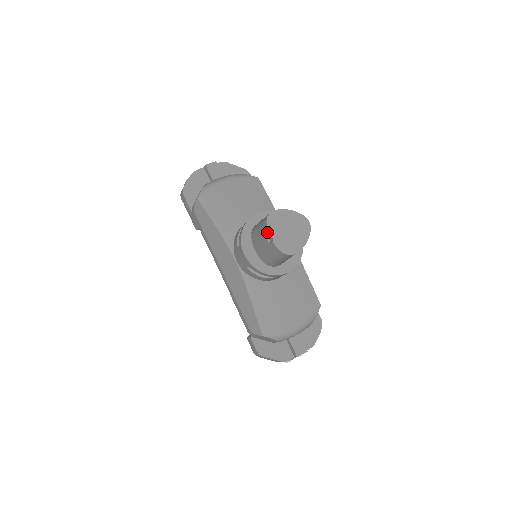
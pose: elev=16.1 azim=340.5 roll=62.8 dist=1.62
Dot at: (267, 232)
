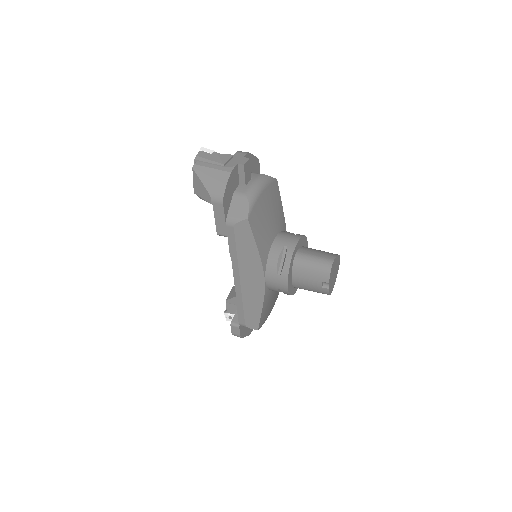
Dot at: (327, 281)
